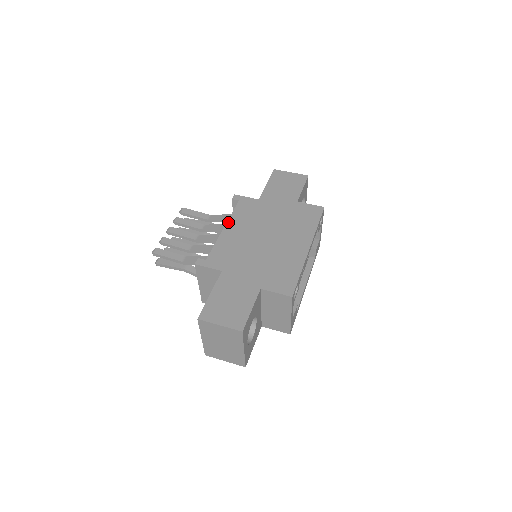
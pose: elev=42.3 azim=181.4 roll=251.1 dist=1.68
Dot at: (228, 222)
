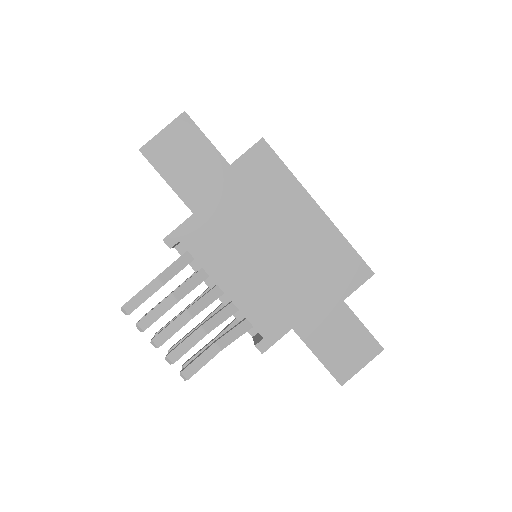
Dot at: (214, 279)
